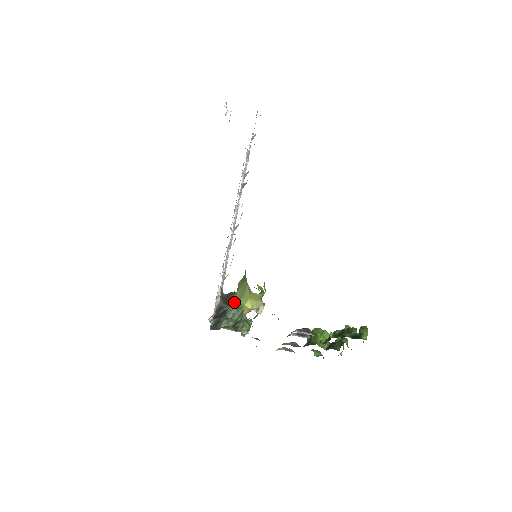
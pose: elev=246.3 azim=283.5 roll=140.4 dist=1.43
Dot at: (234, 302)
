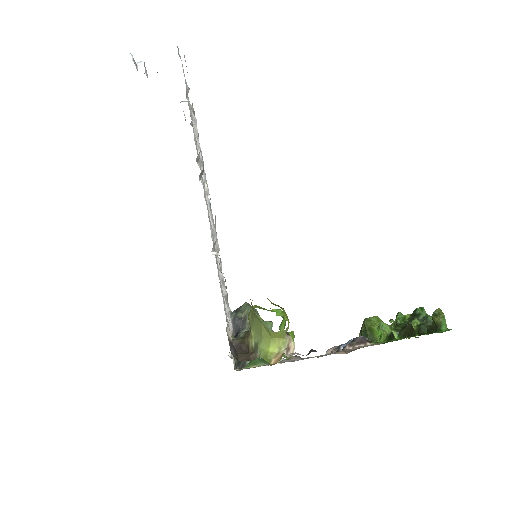
Dot at: (252, 350)
